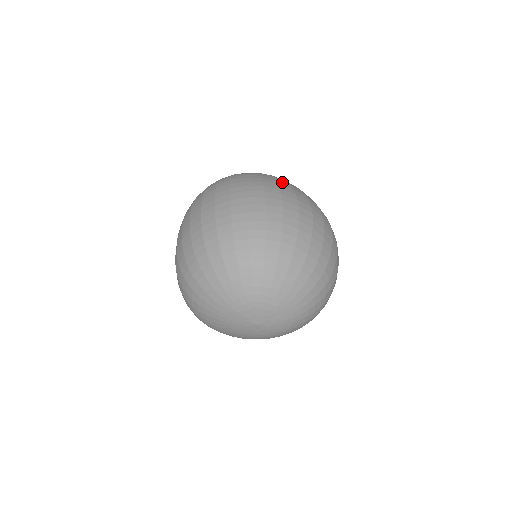
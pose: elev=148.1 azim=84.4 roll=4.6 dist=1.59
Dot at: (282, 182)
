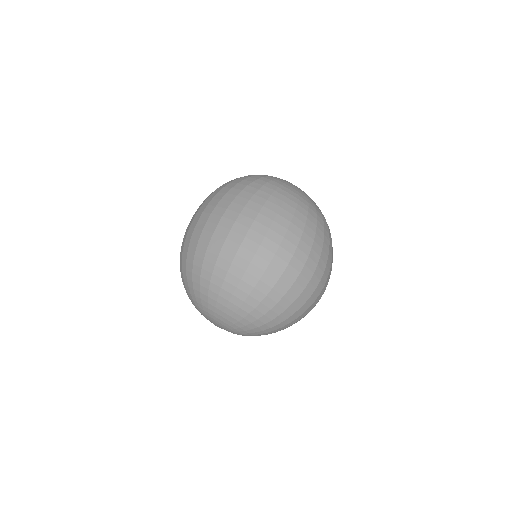
Dot at: (243, 196)
